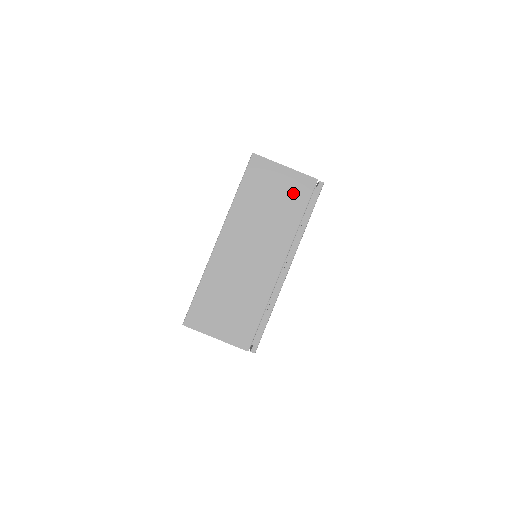
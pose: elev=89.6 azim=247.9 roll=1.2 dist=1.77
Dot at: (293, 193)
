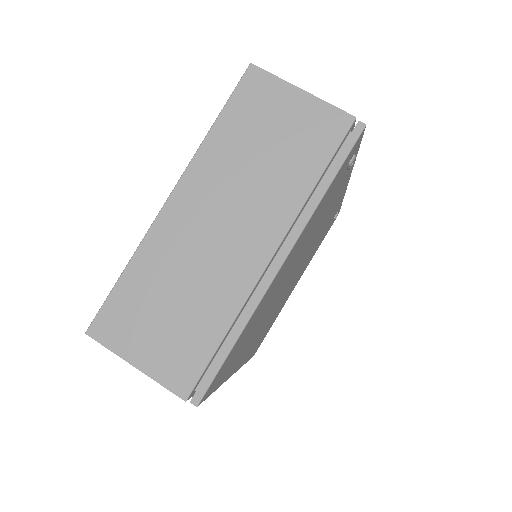
Dot at: (309, 136)
